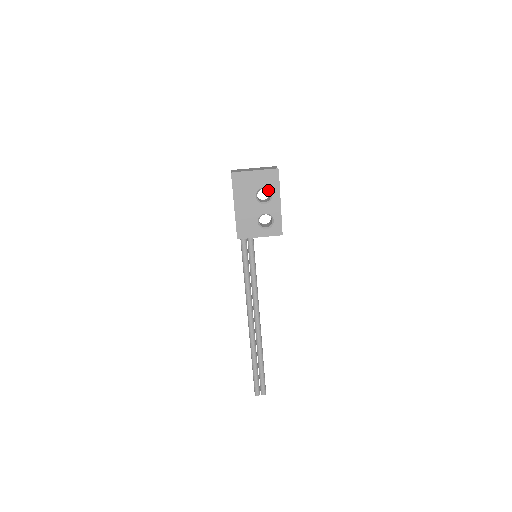
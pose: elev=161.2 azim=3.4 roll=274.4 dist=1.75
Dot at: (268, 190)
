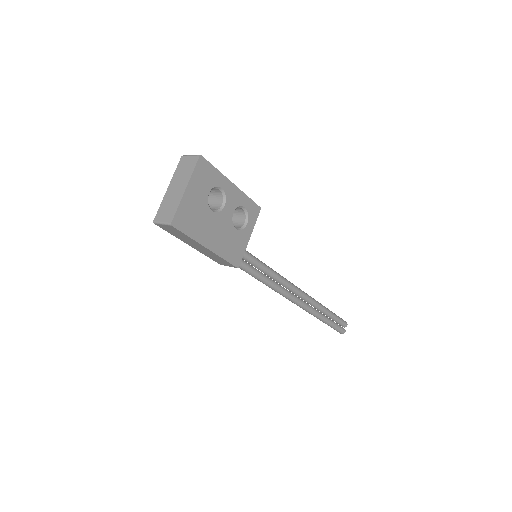
Dot at: occluded
